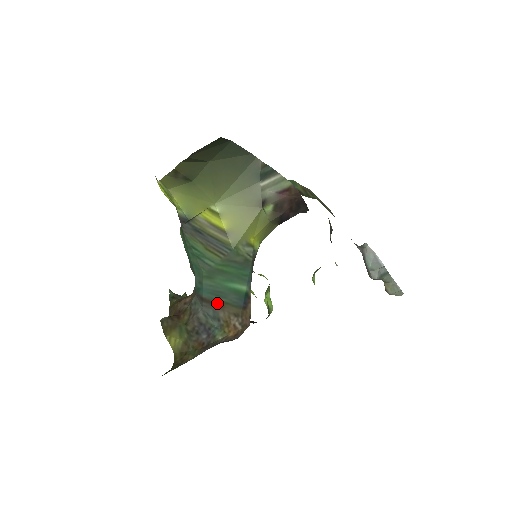
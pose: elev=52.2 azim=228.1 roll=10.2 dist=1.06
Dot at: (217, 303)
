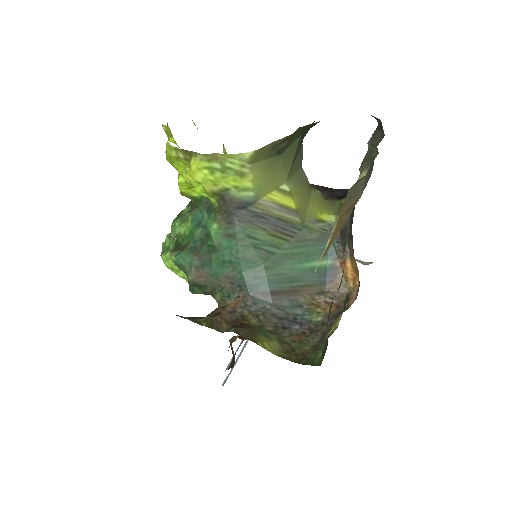
Dot at: (292, 290)
